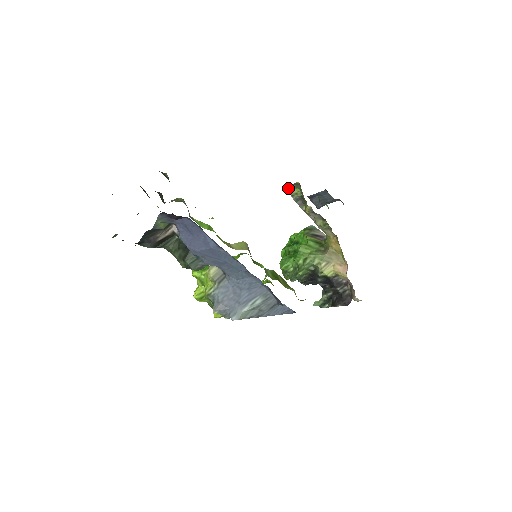
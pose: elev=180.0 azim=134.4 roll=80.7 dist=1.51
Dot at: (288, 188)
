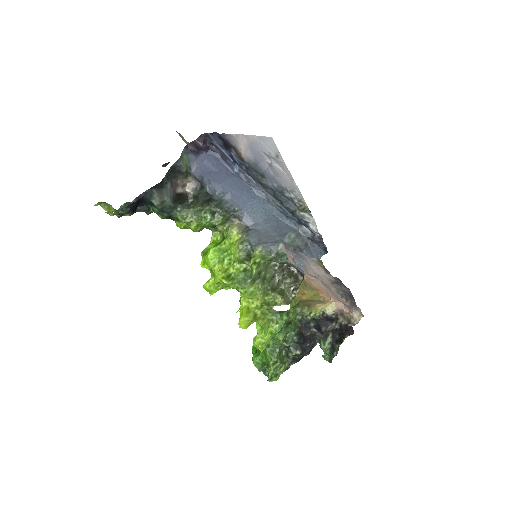
Dot at: occluded
